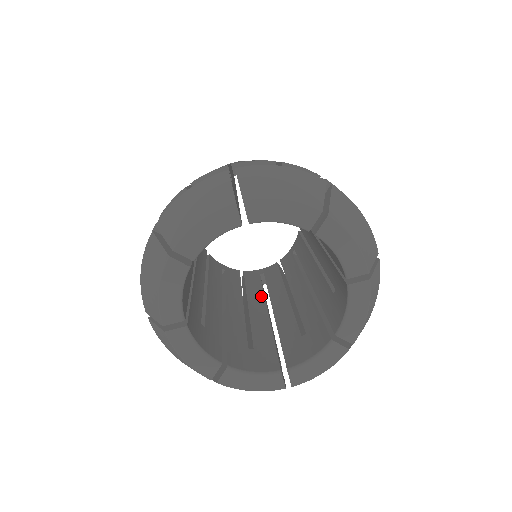
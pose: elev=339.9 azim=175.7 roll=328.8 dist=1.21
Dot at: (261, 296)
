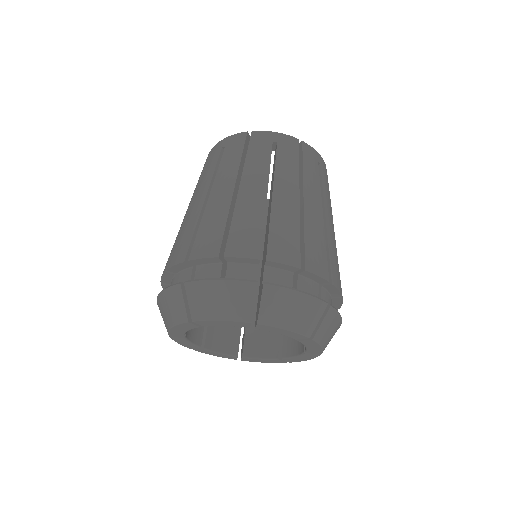
Dot at: occluded
